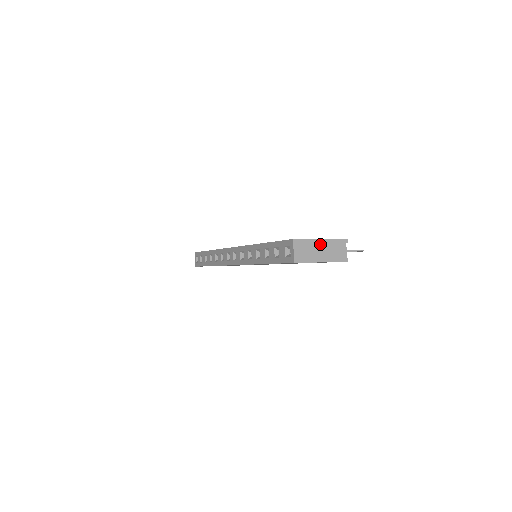
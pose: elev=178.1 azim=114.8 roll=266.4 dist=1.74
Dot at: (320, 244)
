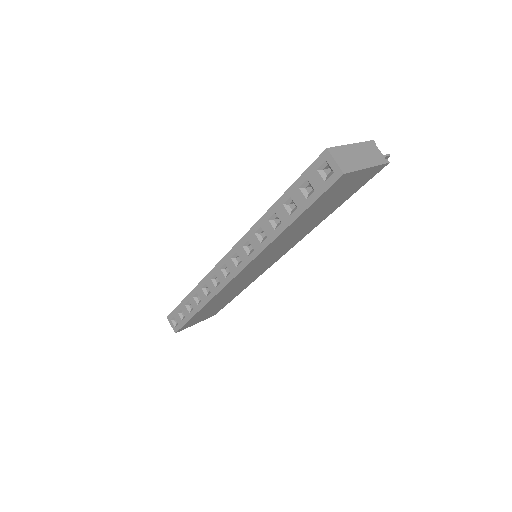
Dot at: (354, 149)
